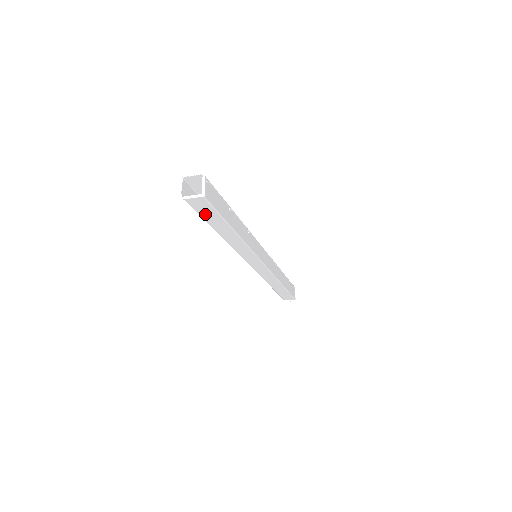
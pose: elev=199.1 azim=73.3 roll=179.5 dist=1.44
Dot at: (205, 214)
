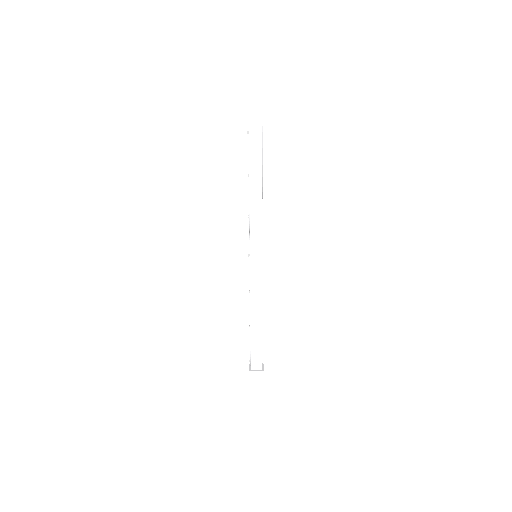
Dot at: (253, 154)
